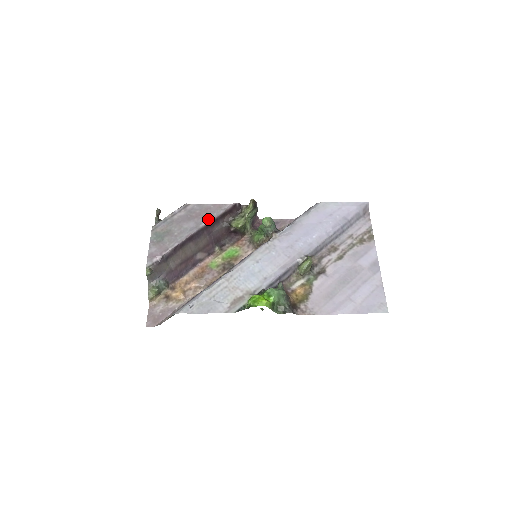
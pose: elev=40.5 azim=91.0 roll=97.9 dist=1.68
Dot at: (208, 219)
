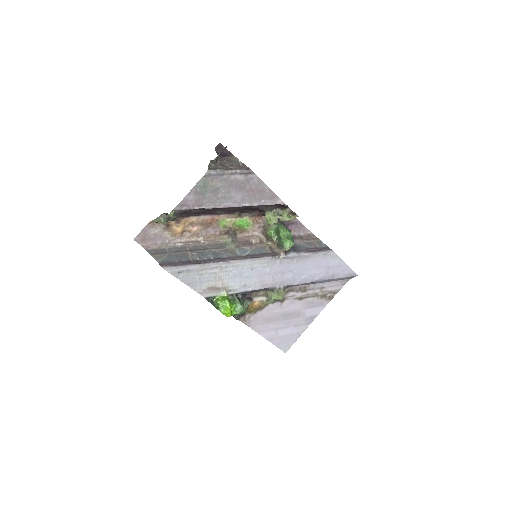
Dot at: (254, 202)
